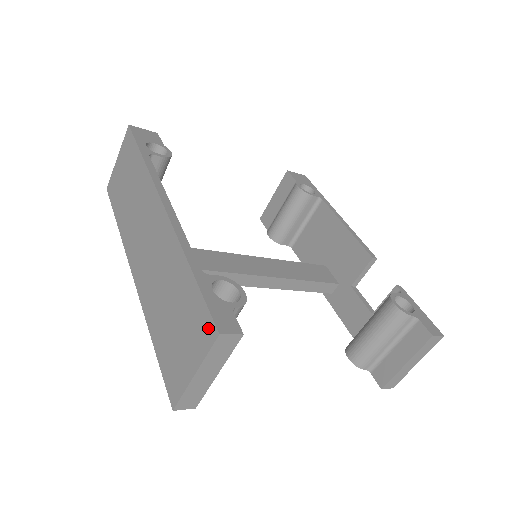
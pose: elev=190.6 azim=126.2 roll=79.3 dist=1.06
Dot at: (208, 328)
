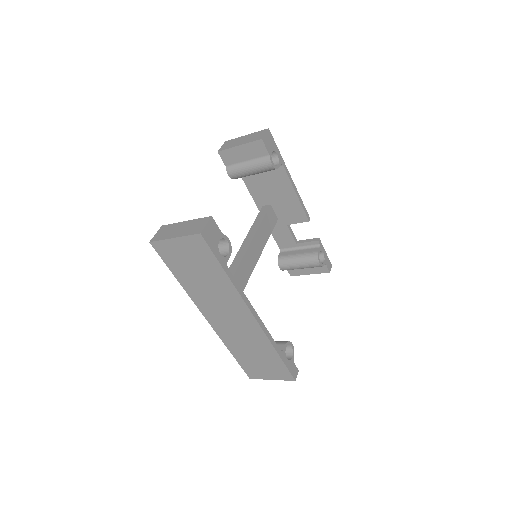
Dot at: (288, 376)
